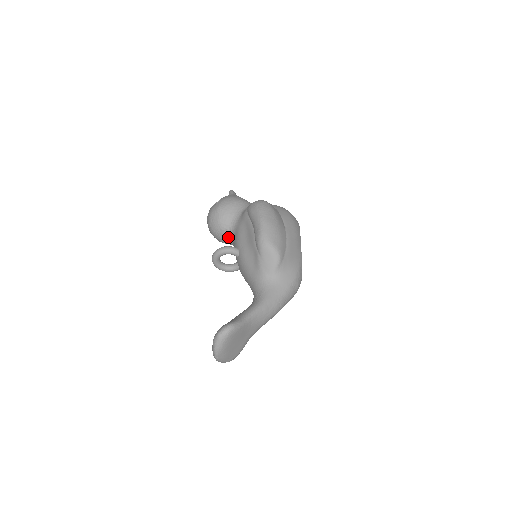
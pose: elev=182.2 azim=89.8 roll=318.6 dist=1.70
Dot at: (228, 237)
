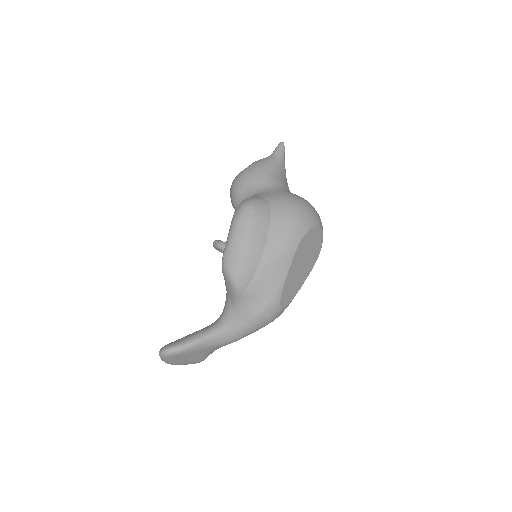
Dot at: occluded
